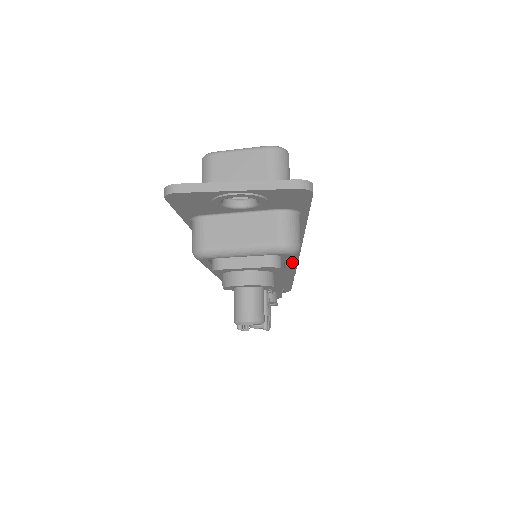
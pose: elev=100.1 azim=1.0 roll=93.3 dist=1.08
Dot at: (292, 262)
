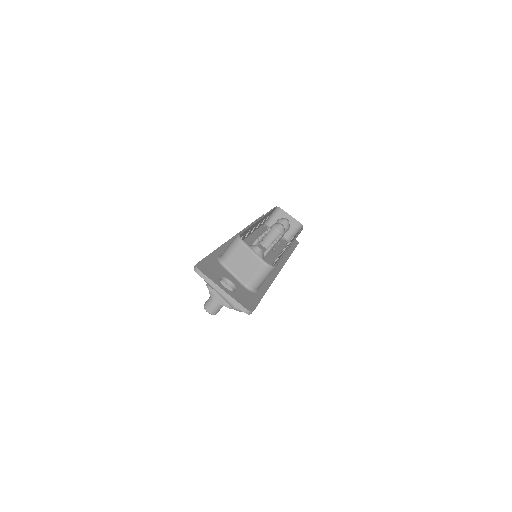
Dot at: occluded
